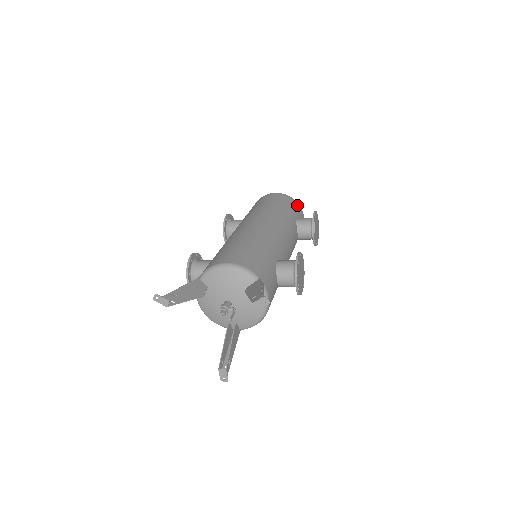
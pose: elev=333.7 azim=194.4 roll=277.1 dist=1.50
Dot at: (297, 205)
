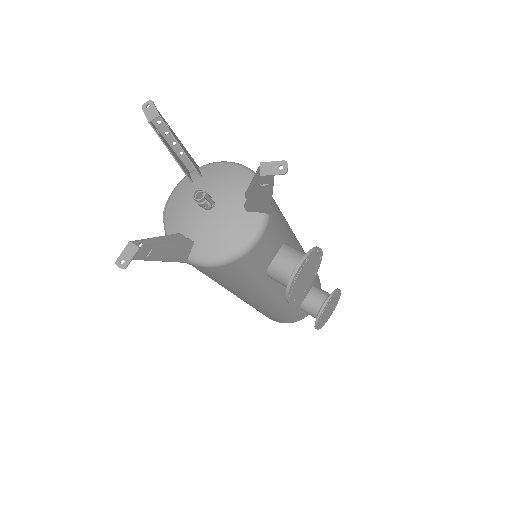
Dot at: (320, 285)
